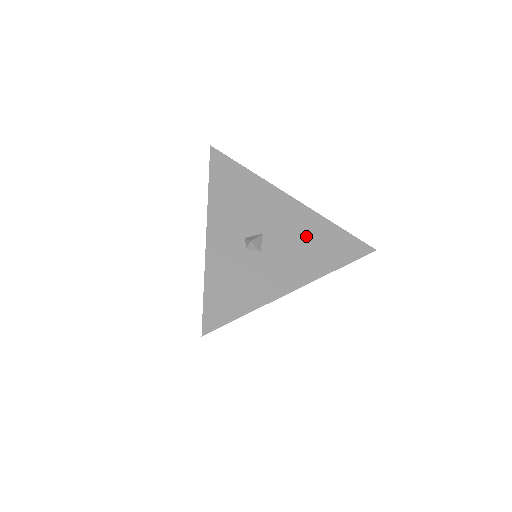
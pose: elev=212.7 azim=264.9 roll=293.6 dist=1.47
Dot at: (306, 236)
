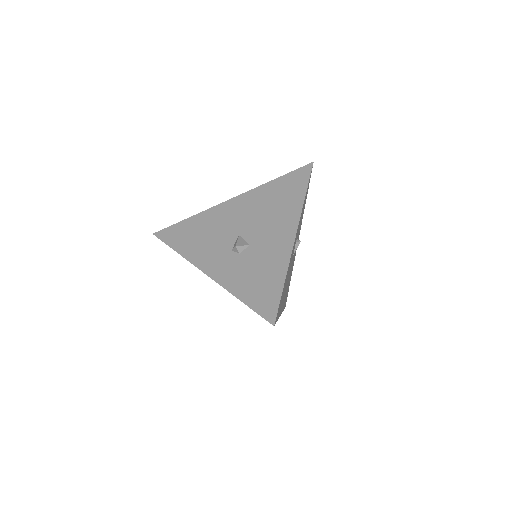
Dot at: (264, 206)
